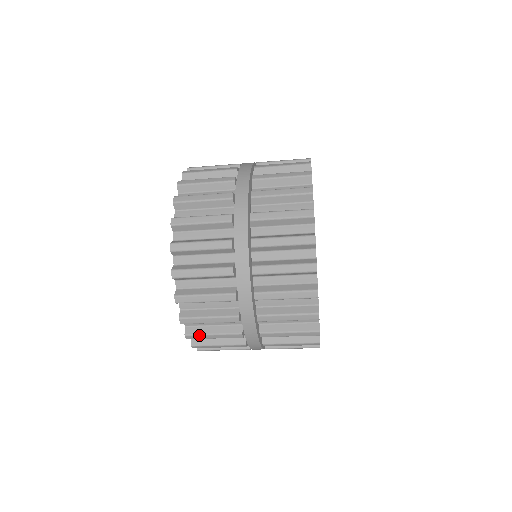
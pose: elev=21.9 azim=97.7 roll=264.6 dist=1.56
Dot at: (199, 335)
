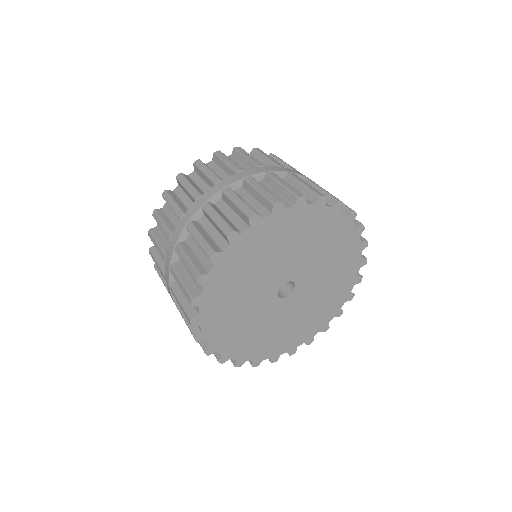
Dot at: (158, 272)
